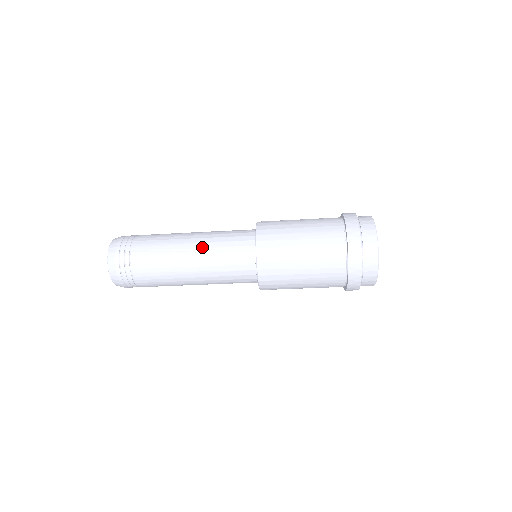
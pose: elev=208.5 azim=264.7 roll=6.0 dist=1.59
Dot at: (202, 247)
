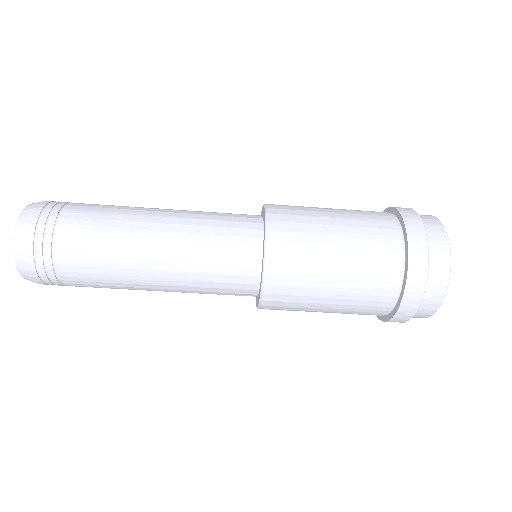
Dot at: (178, 223)
